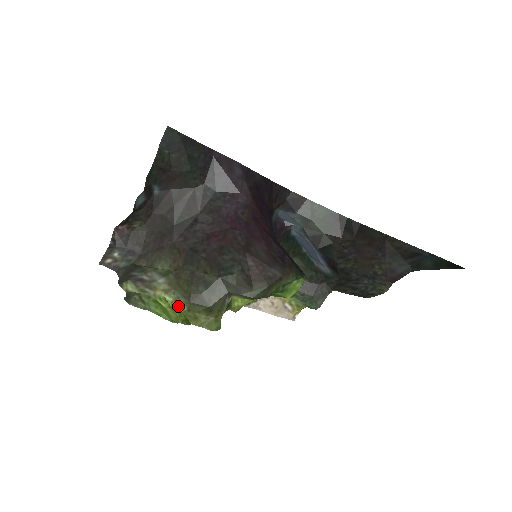
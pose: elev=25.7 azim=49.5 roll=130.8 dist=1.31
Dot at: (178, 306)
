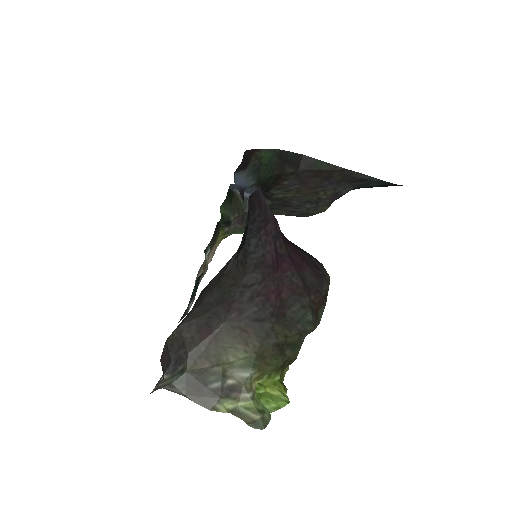
Dot at: (272, 380)
